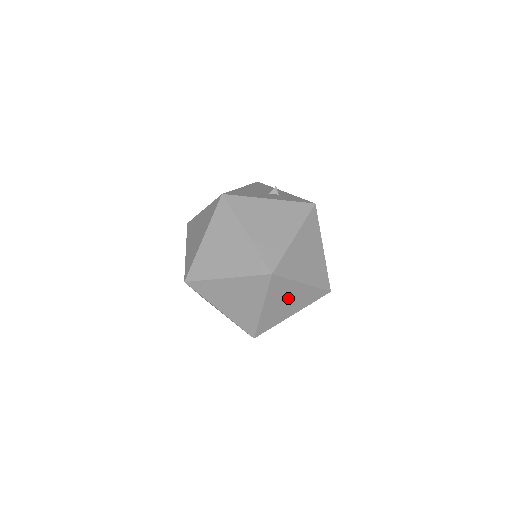
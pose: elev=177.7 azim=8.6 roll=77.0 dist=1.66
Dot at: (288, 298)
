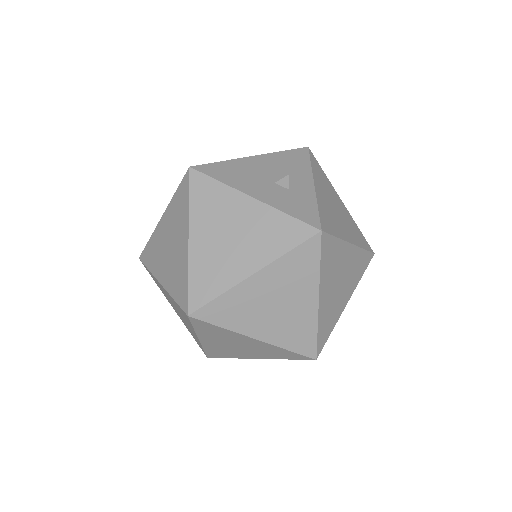
Dot at: (237, 343)
